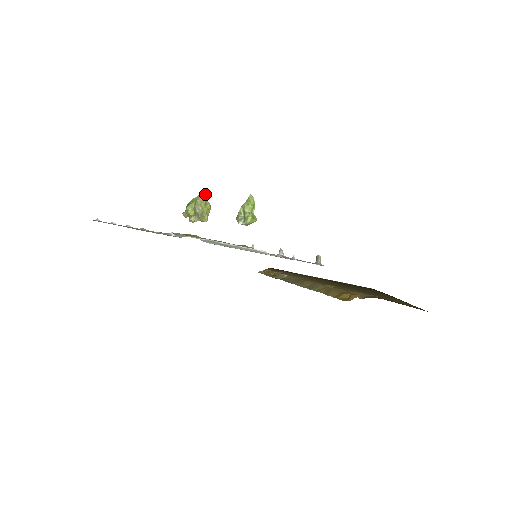
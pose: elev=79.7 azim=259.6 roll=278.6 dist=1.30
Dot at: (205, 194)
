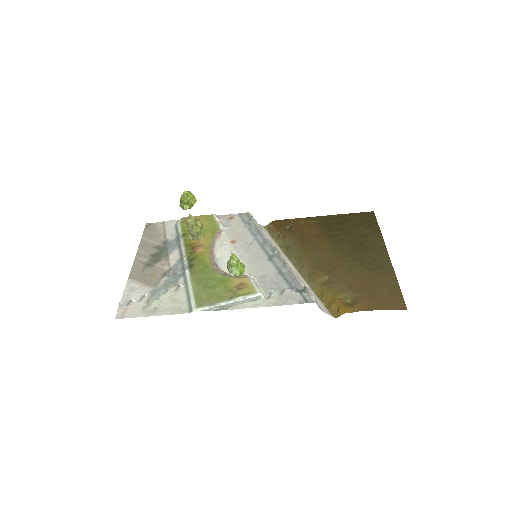
Dot at: (192, 217)
